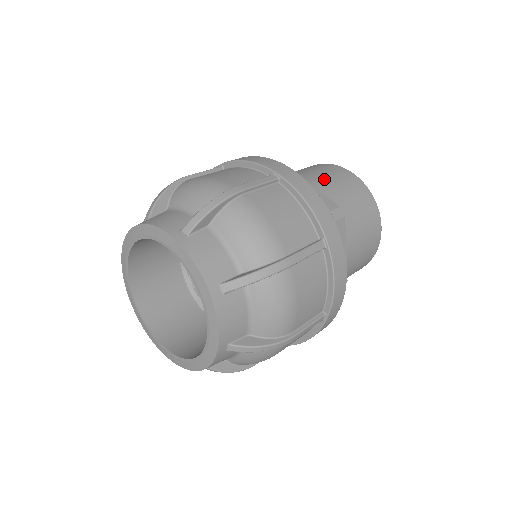
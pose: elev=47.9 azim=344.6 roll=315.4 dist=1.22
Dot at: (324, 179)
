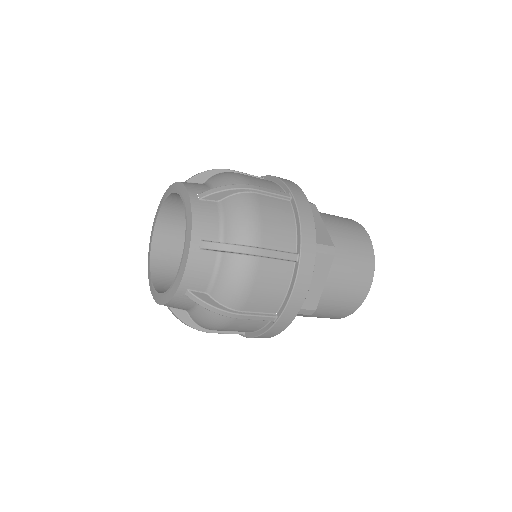
Dot at: (339, 225)
